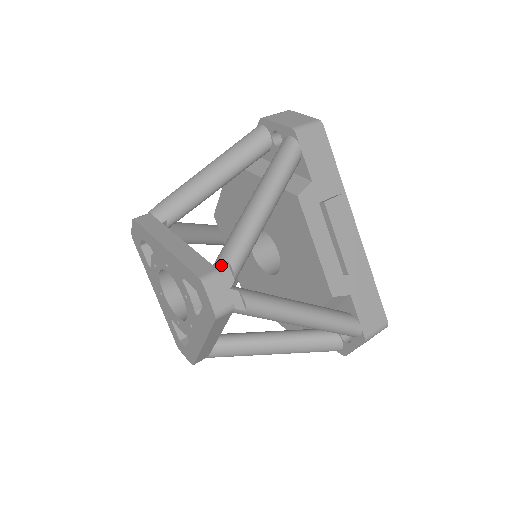
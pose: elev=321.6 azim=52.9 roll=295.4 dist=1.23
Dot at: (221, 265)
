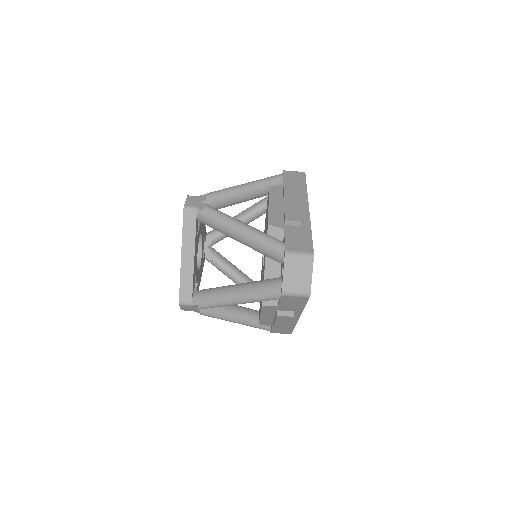
Dot at: (194, 304)
